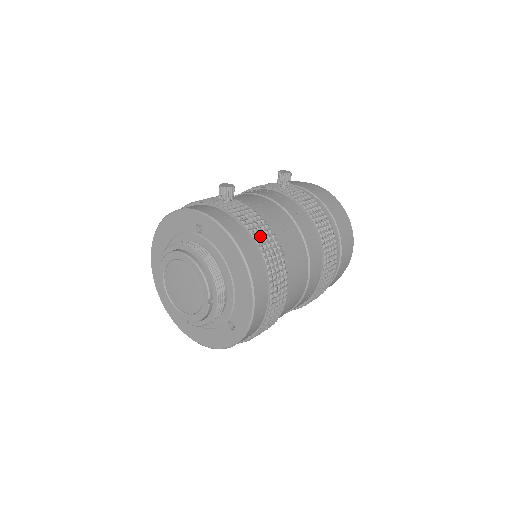
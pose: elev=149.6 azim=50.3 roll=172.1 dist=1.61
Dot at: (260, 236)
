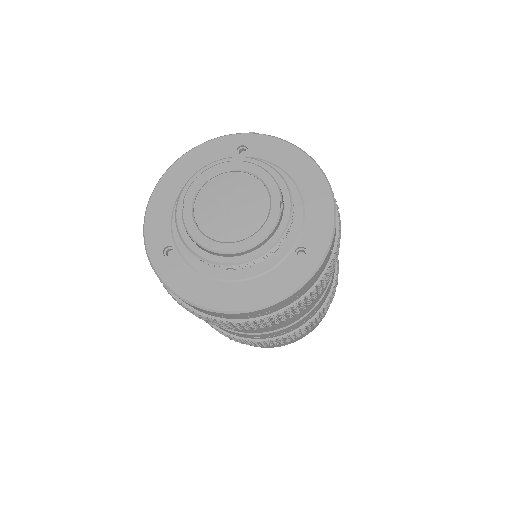
Dot at: occluded
